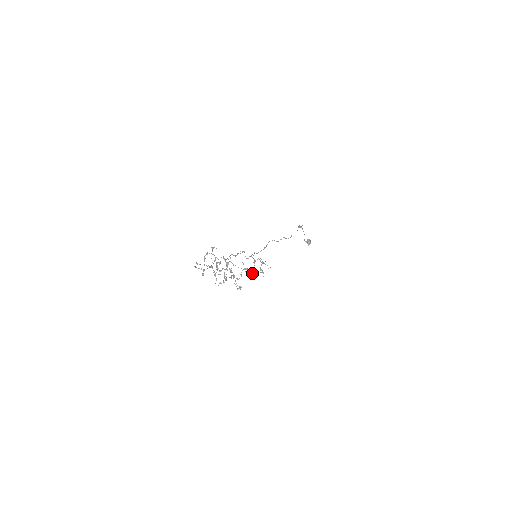
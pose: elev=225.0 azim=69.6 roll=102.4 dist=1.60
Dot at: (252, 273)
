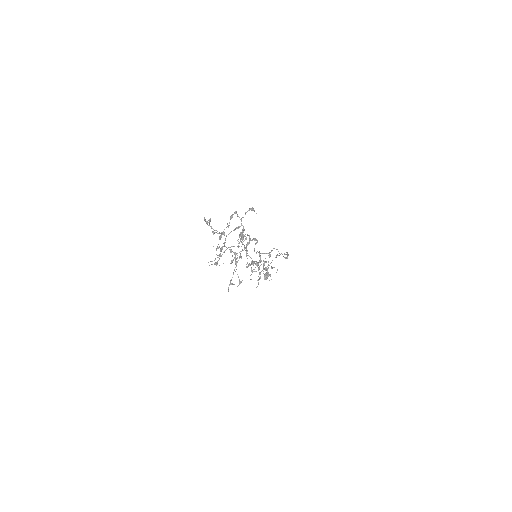
Dot at: (251, 274)
